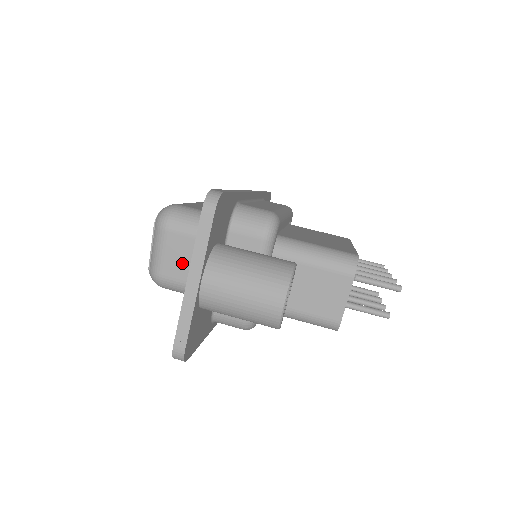
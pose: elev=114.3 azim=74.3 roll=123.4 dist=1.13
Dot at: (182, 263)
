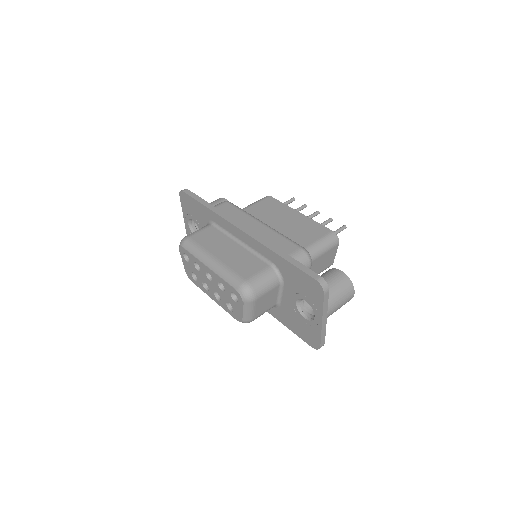
Dot at: (265, 305)
